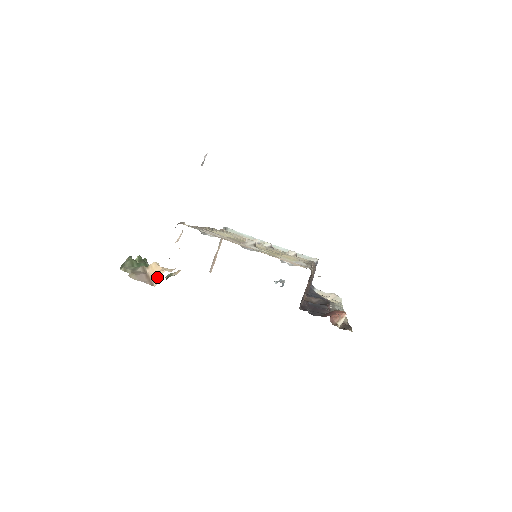
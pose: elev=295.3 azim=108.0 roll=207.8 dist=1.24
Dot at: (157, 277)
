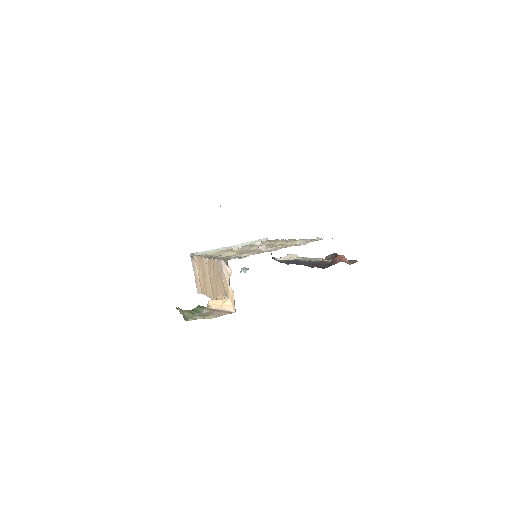
Dot at: (228, 306)
